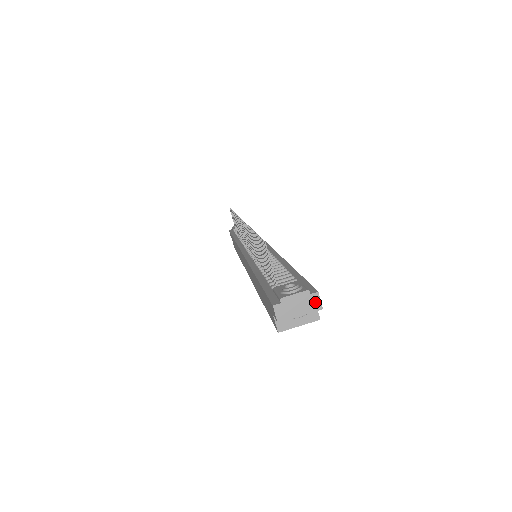
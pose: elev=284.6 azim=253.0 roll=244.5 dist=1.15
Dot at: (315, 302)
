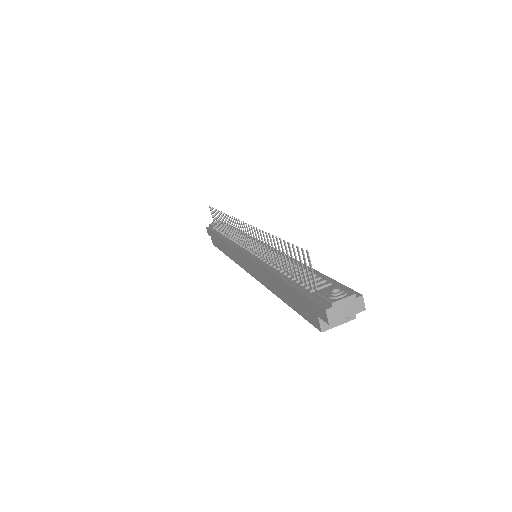
Dot at: (360, 304)
